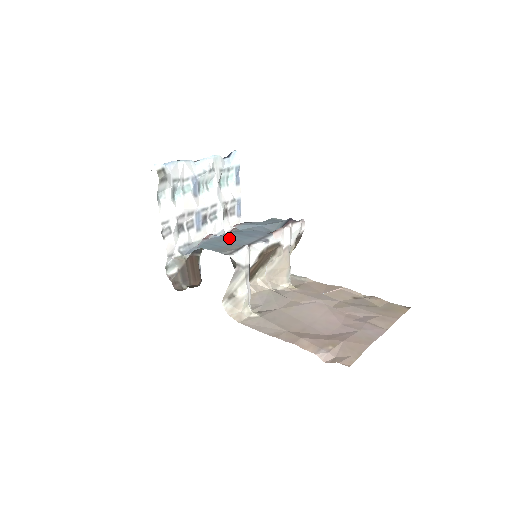
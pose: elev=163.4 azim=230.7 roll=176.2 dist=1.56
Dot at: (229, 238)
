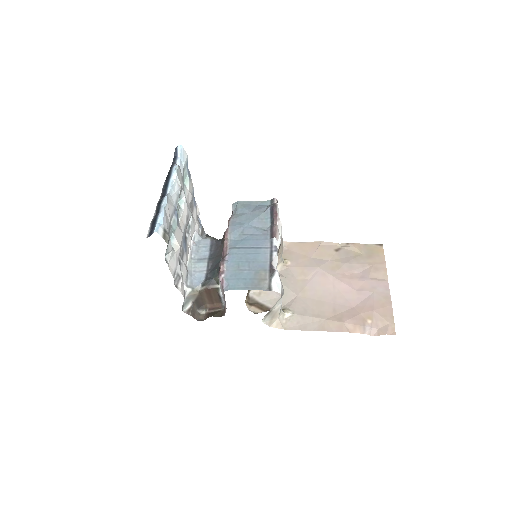
Dot at: (243, 261)
